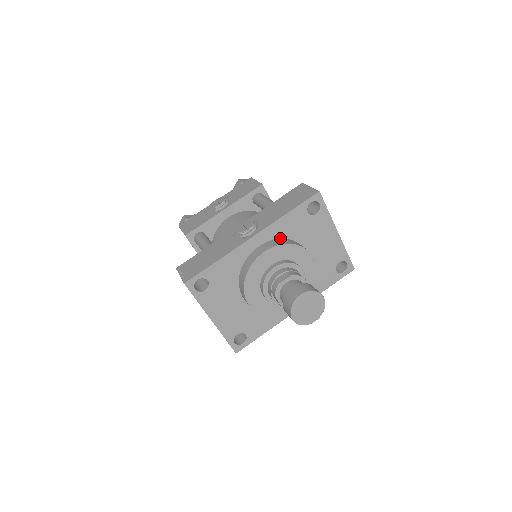
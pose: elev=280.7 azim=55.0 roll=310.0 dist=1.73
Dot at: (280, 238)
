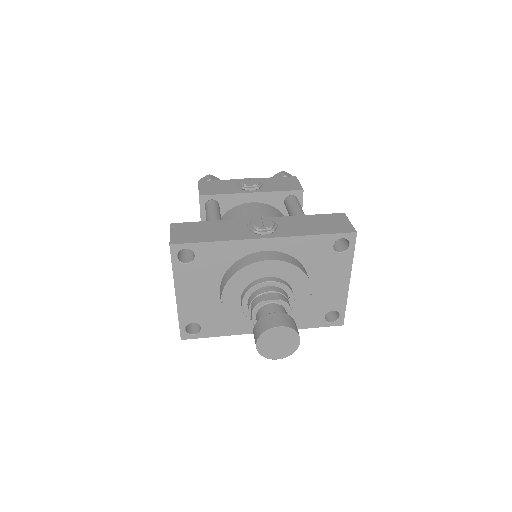
Dot at: (291, 255)
